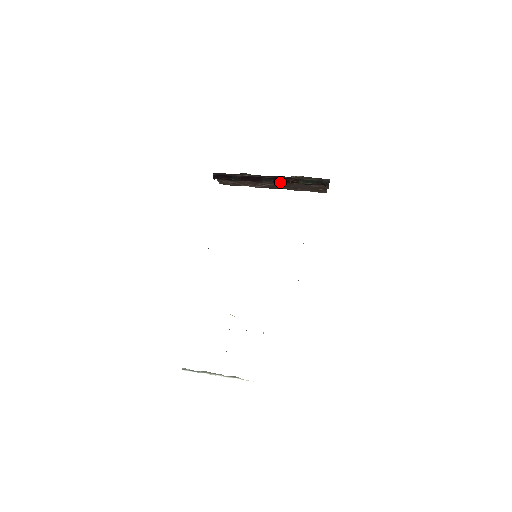
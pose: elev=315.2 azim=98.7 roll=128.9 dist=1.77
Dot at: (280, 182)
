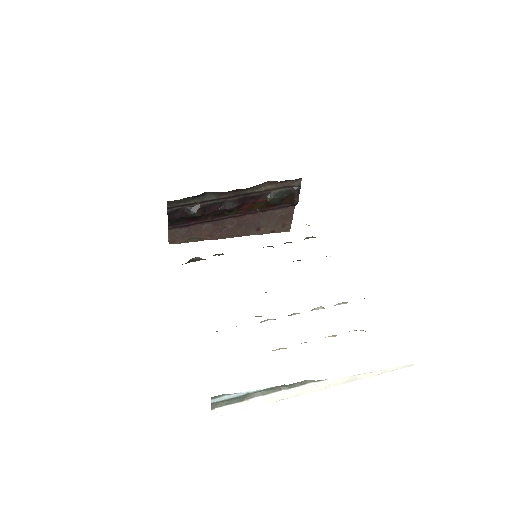
Dot at: (243, 215)
